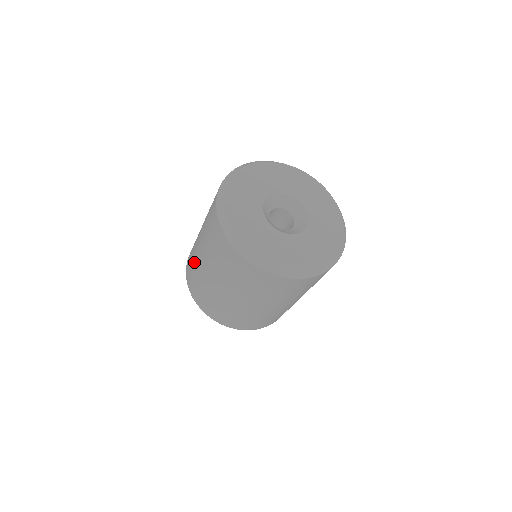
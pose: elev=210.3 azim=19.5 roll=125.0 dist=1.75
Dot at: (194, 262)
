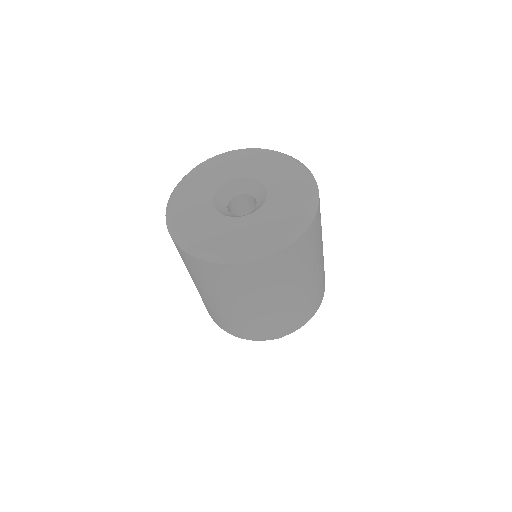
Dot at: occluded
